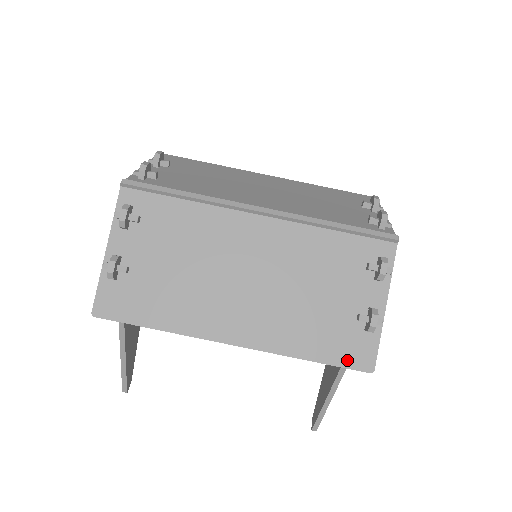
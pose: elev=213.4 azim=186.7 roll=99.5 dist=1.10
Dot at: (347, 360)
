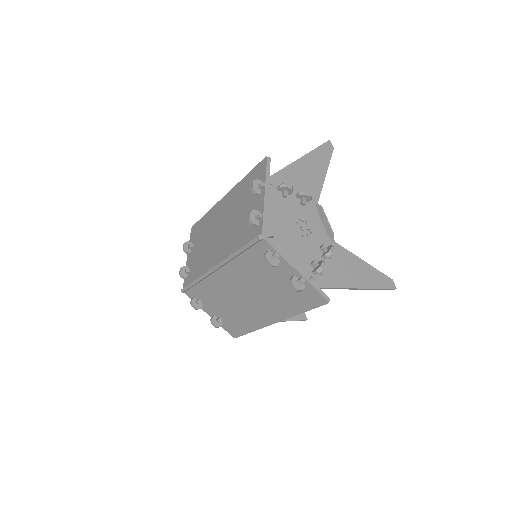
Dot at: (313, 304)
